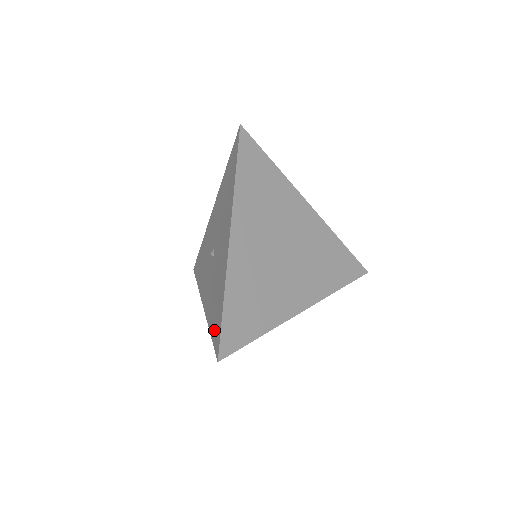
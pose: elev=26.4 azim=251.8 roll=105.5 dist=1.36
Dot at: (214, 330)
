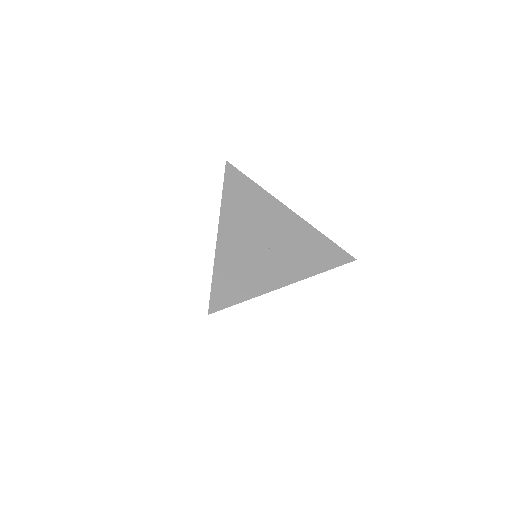
Dot at: occluded
